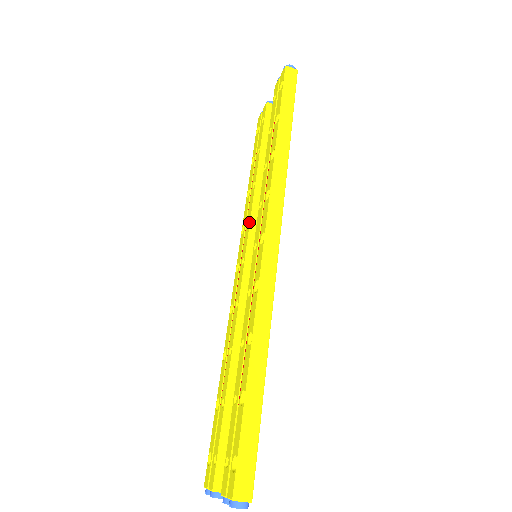
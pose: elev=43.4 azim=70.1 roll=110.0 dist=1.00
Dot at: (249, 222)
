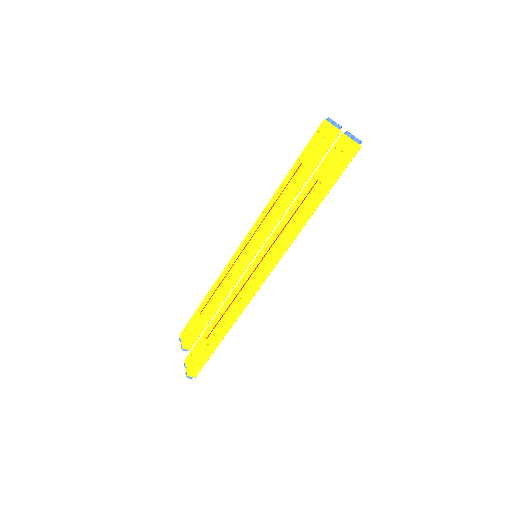
Dot at: (265, 225)
